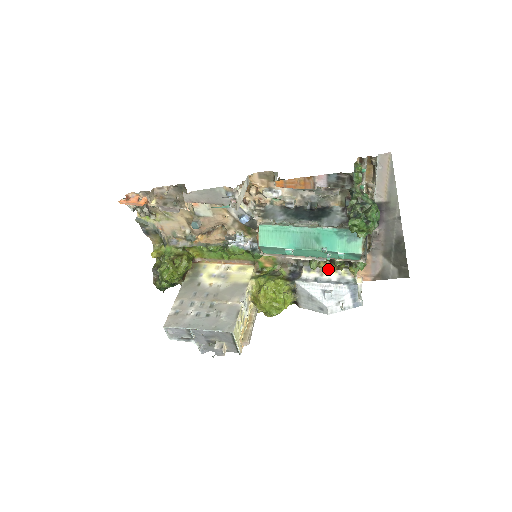
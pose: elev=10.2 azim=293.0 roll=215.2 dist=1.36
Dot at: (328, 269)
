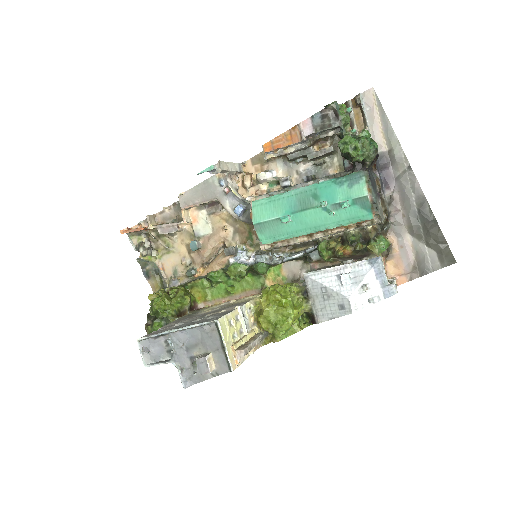
Dot at: (341, 250)
